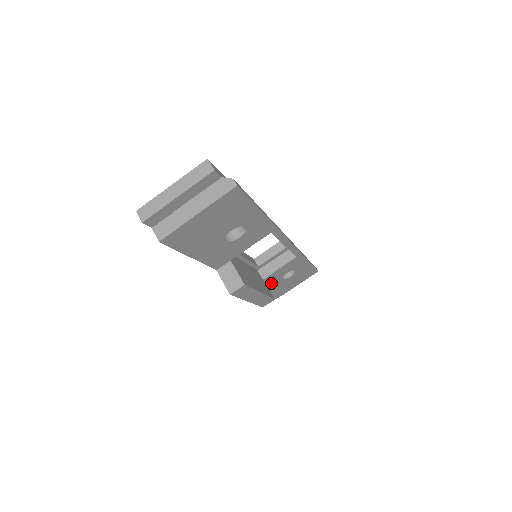
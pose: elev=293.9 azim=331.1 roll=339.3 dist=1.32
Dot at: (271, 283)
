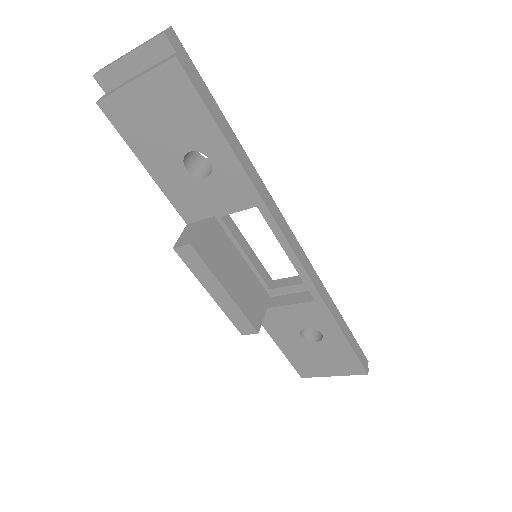
Dot at: (284, 330)
